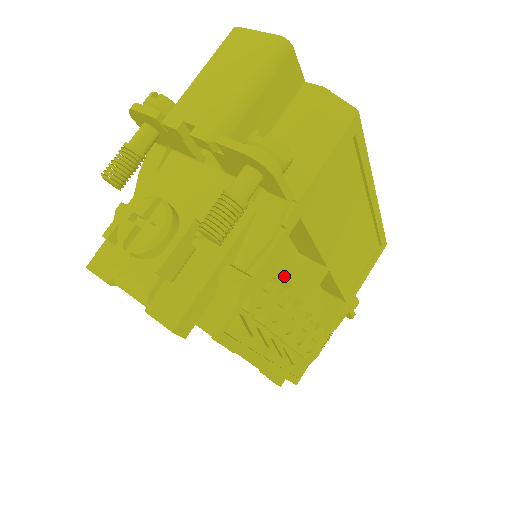
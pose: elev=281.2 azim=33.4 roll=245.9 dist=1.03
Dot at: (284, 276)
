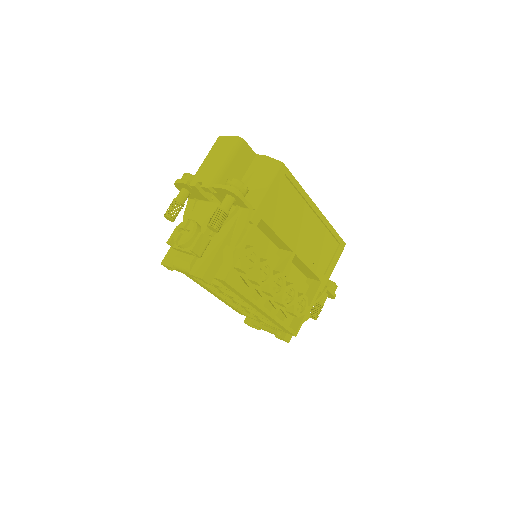
Dot at: (267, 258)
